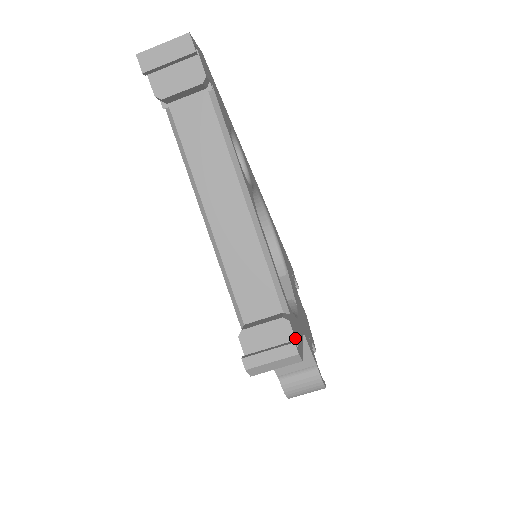
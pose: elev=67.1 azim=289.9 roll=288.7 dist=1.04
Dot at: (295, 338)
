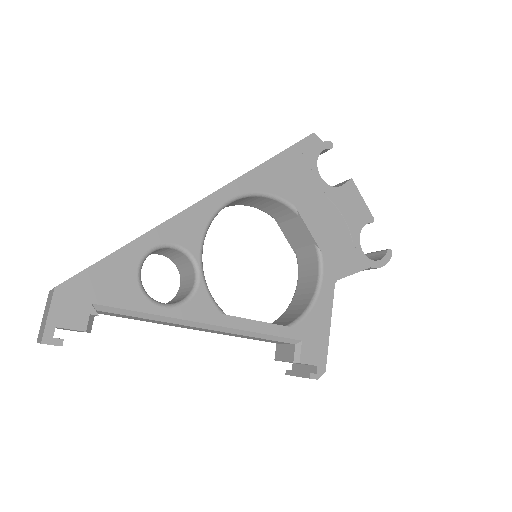
Dot at: occluded
